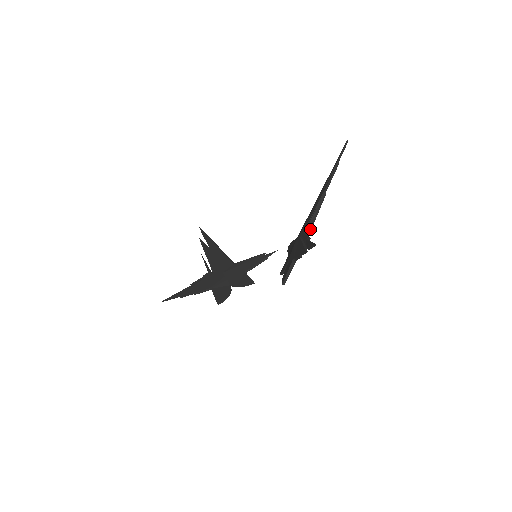
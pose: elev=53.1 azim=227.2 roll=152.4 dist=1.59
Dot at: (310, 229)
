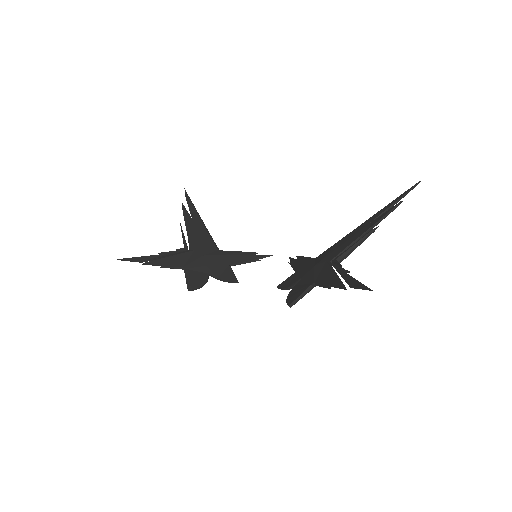
Dot at: (344, 258)
